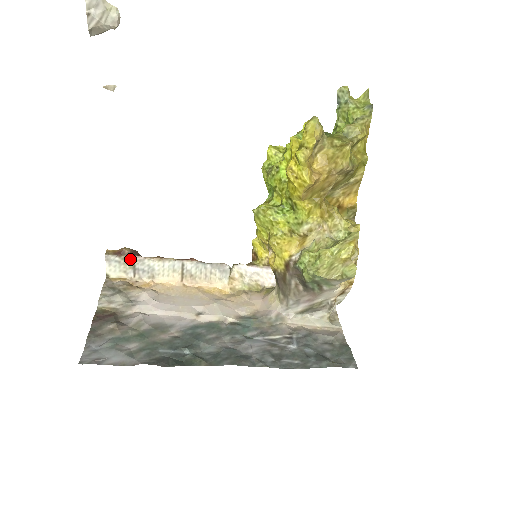
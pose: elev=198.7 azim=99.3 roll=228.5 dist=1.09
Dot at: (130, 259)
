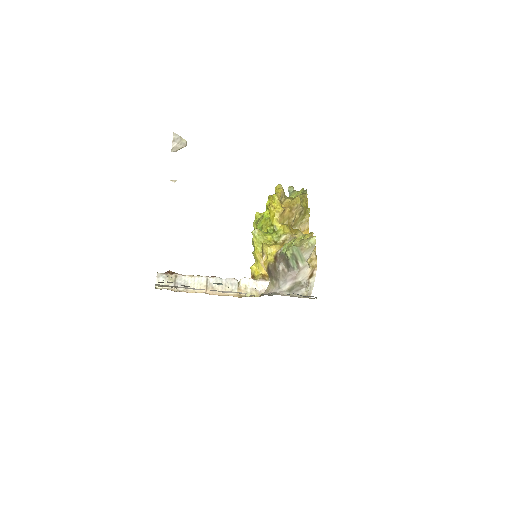
Dot at: (173, 276)
